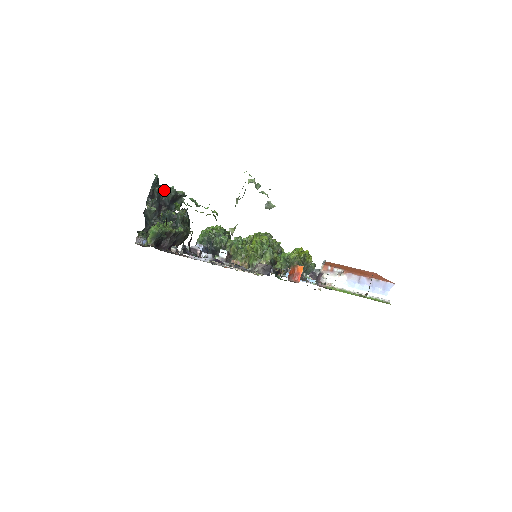
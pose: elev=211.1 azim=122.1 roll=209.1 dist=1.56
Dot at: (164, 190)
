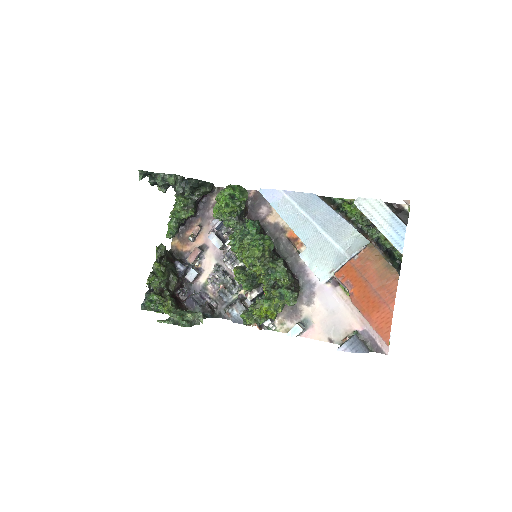
Dot at: (157, 179)
